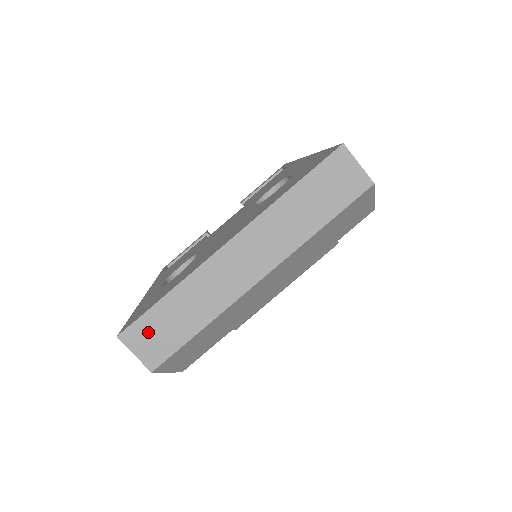
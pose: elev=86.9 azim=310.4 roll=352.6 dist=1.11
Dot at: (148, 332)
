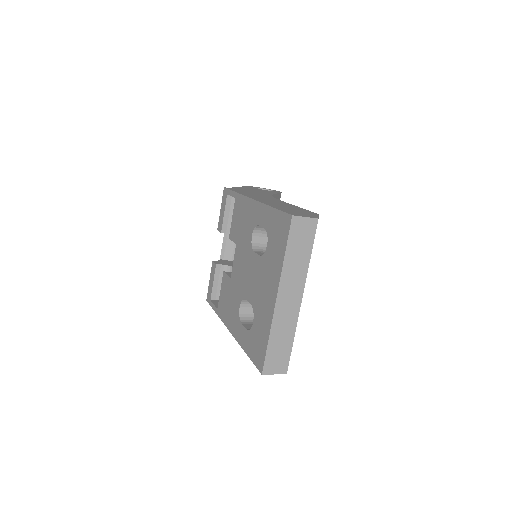
Dot at: (273, 361)
